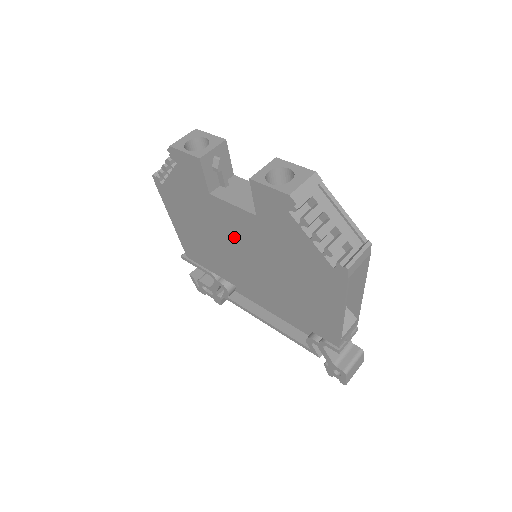
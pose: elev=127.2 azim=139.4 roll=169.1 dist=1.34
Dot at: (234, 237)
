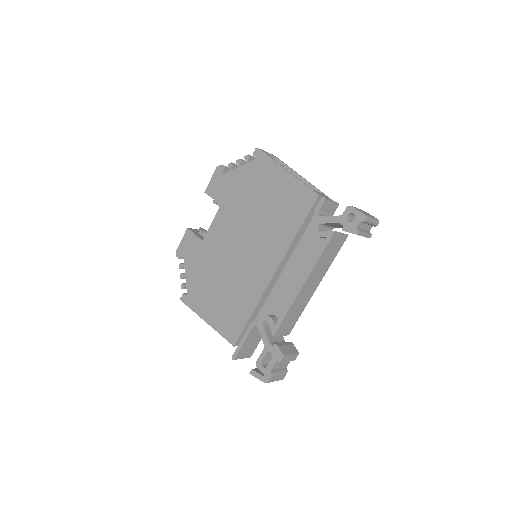
Dot at: (228, 245)
